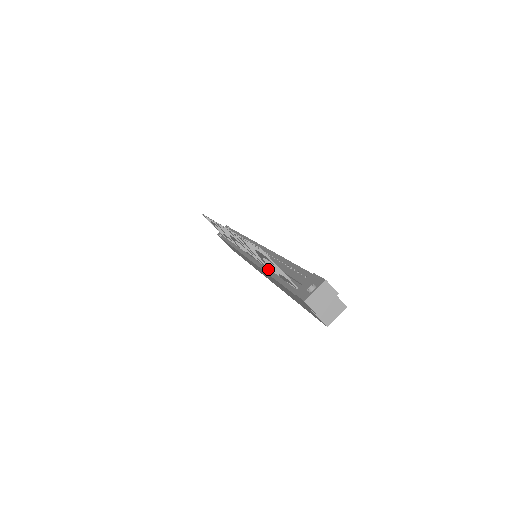
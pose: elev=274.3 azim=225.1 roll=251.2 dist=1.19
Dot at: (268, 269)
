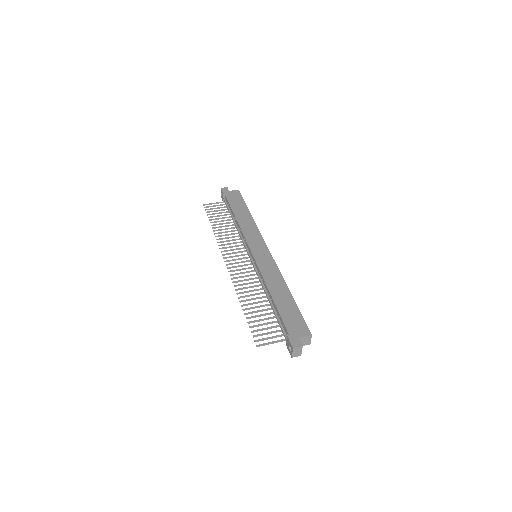
Dot at: occluded
